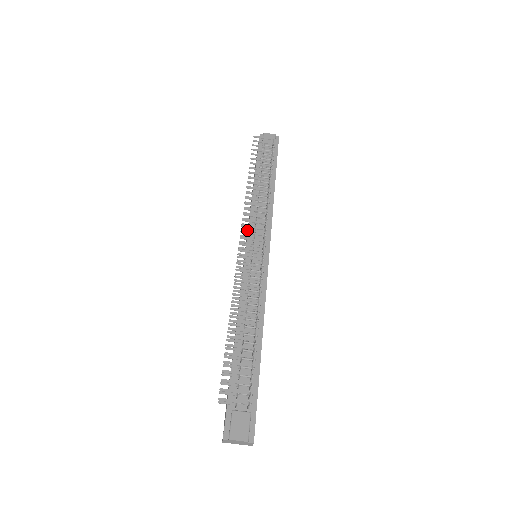
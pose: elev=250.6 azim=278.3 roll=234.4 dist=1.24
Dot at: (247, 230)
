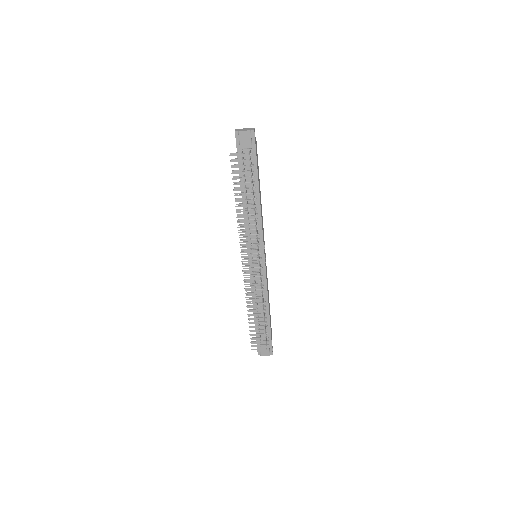
Dot at: (245, 250)
